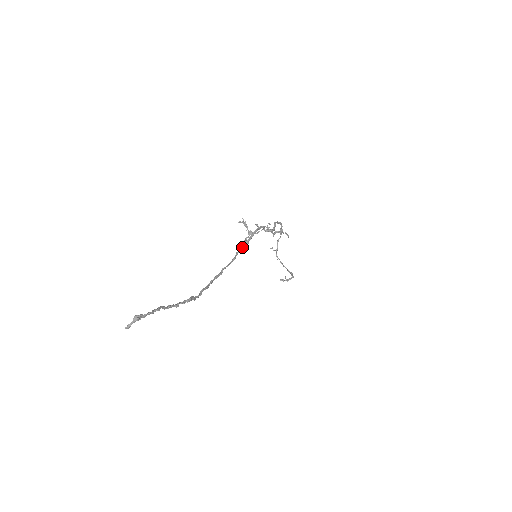
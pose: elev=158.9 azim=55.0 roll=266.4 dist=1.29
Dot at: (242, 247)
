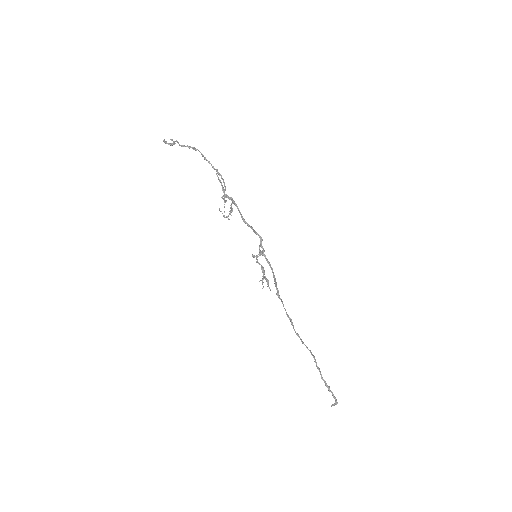
Dot at: (277, 290)
